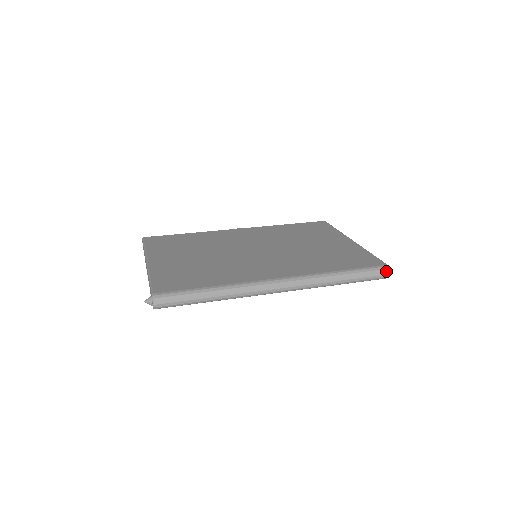
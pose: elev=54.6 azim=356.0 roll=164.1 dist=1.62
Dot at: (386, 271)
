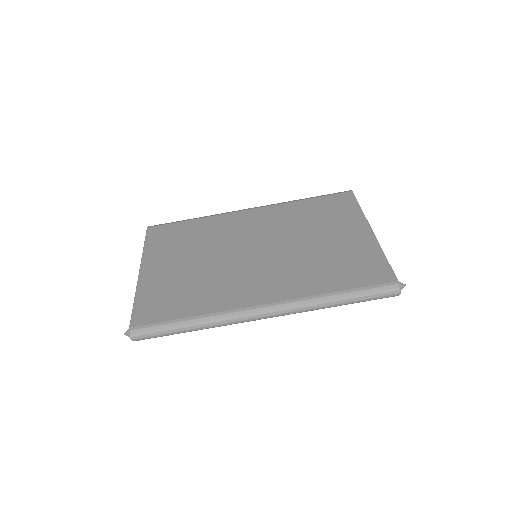
Dot at: (394, 290)
